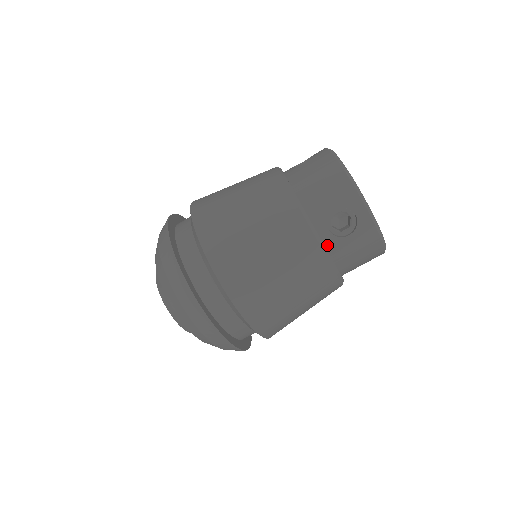
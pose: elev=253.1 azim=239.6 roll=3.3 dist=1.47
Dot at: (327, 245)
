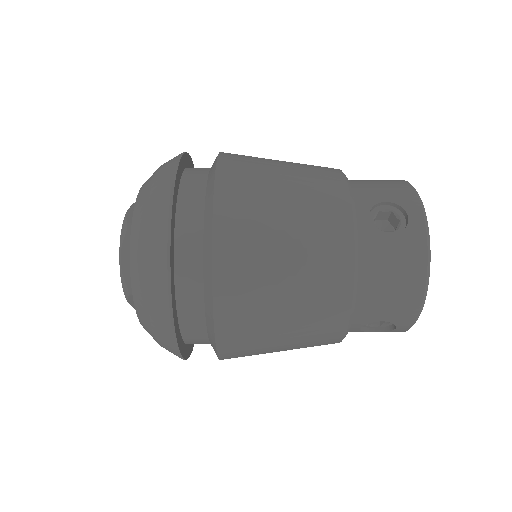
Dot at: occluded
